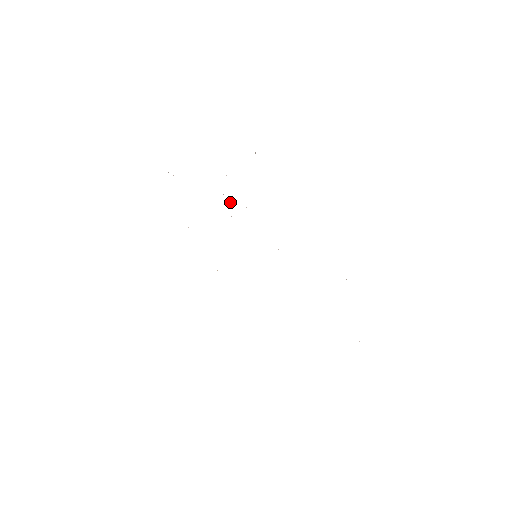
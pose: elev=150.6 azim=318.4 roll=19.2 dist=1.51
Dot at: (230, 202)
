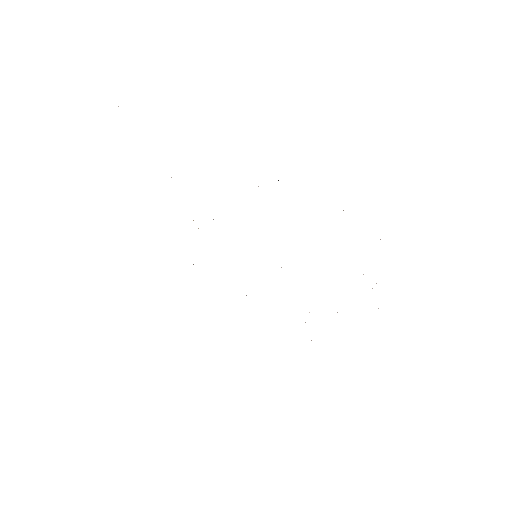
Dot at: occluded
